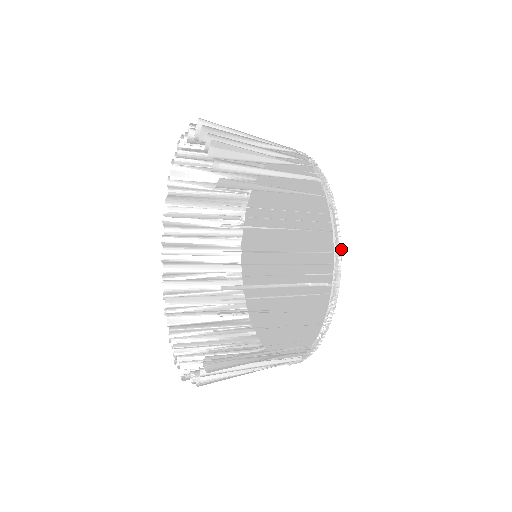
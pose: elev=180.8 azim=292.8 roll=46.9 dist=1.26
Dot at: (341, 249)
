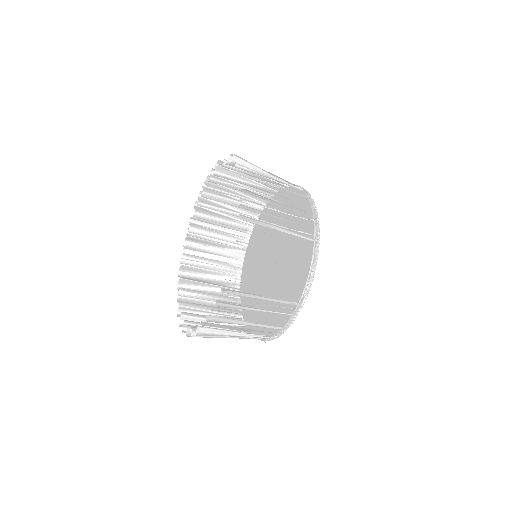
Dot at: occluded
